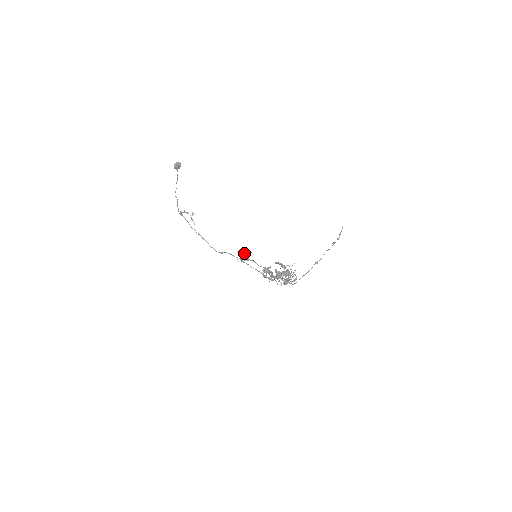
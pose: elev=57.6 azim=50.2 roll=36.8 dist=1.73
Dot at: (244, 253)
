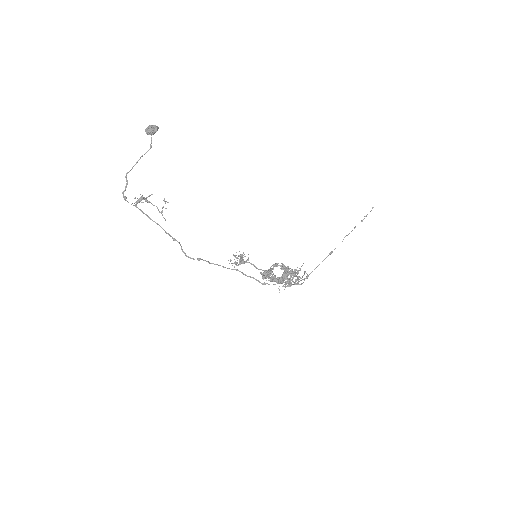
Dot at: (235, 256)
